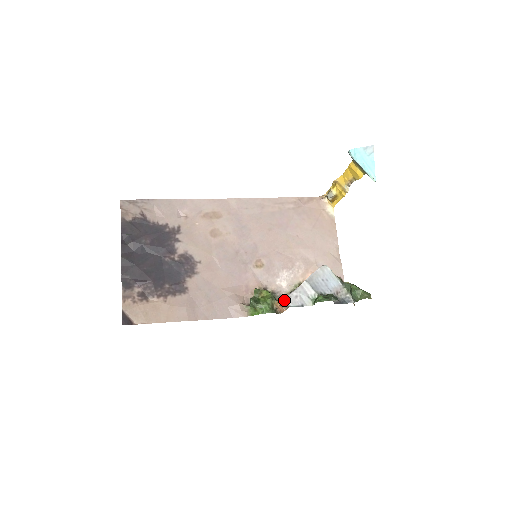
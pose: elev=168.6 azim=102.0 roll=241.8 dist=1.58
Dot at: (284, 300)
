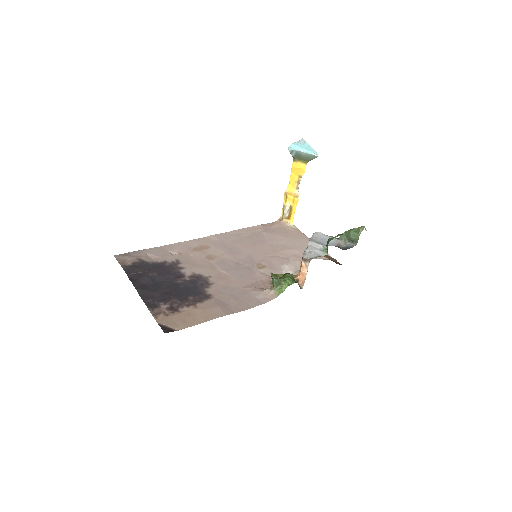
Dot at: (302, 258)
